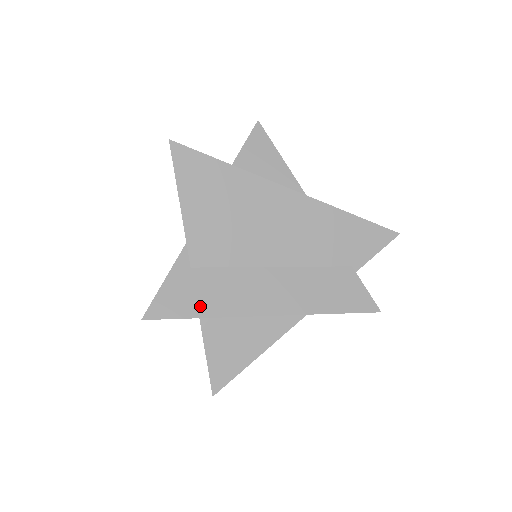
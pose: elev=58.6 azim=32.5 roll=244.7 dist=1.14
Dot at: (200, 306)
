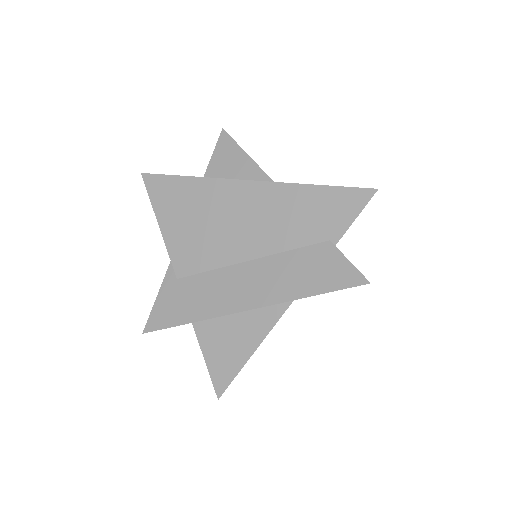
Dot at: (187, 312)
